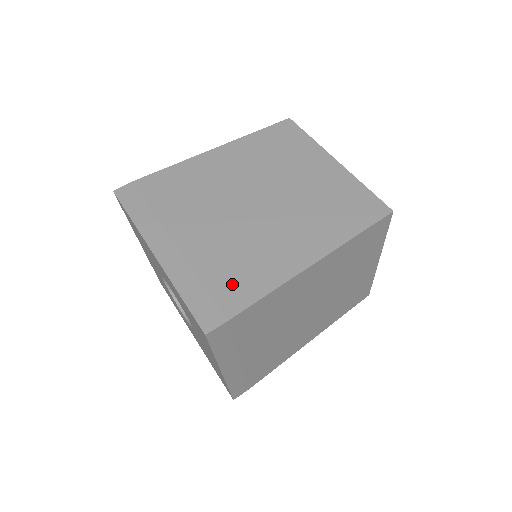
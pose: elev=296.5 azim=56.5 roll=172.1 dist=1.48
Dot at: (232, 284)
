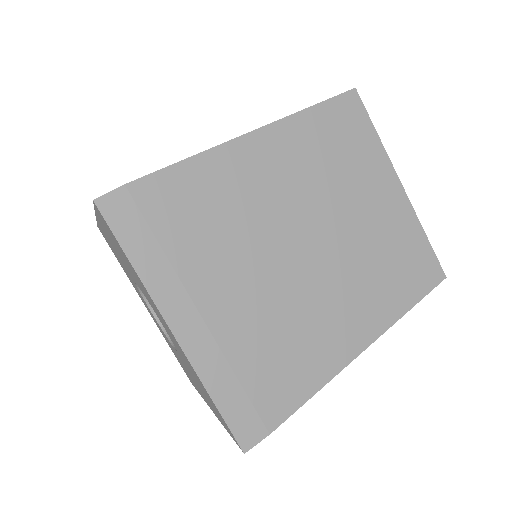
Dot at: (275, 382)
